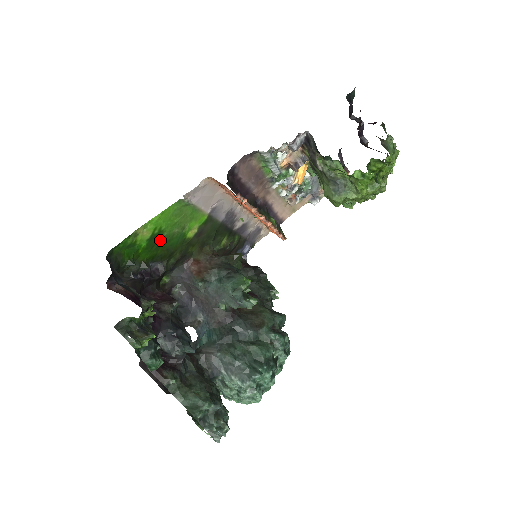
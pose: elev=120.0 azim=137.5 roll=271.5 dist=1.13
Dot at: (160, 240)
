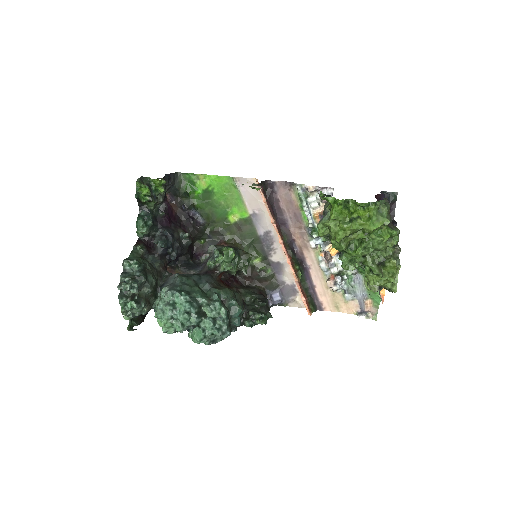
Dot at: (211, 200)
